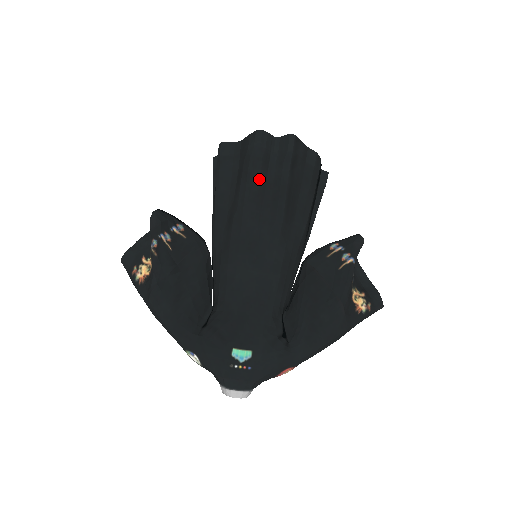
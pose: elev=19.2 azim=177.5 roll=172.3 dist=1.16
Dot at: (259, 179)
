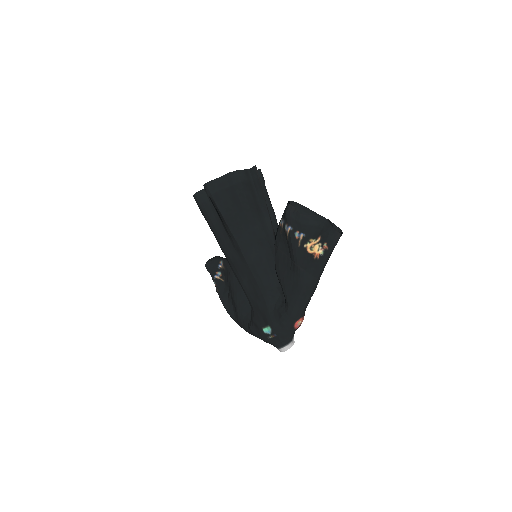
Dot at: (212, 224)
